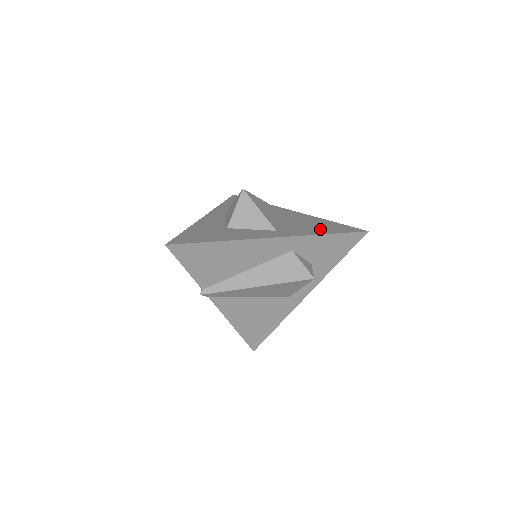
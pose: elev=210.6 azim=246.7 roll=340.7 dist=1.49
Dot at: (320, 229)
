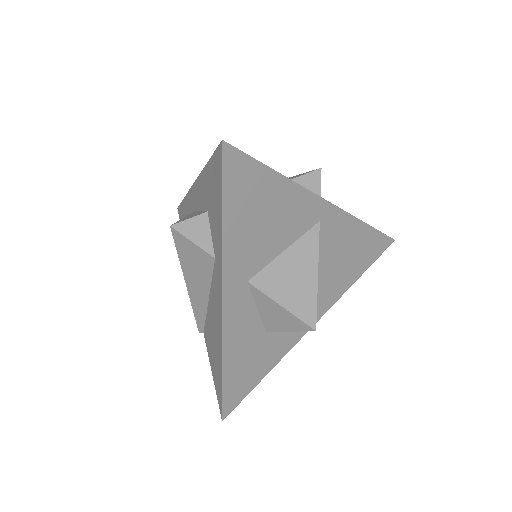
Dot at: (356, 266)
